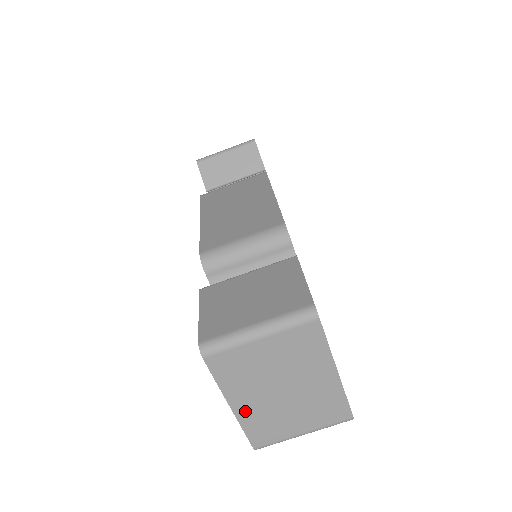
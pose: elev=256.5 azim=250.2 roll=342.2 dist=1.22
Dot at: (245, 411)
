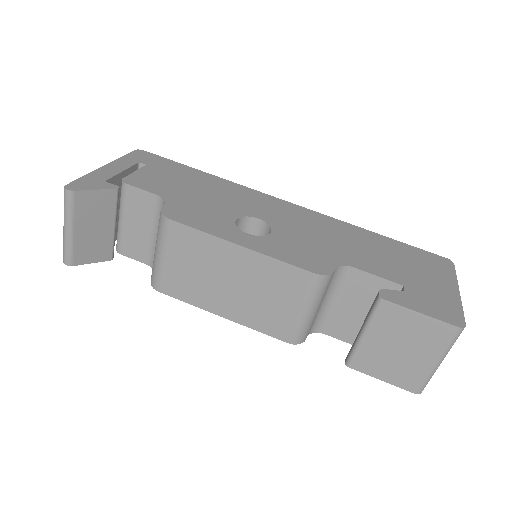
Dot at: occluded
